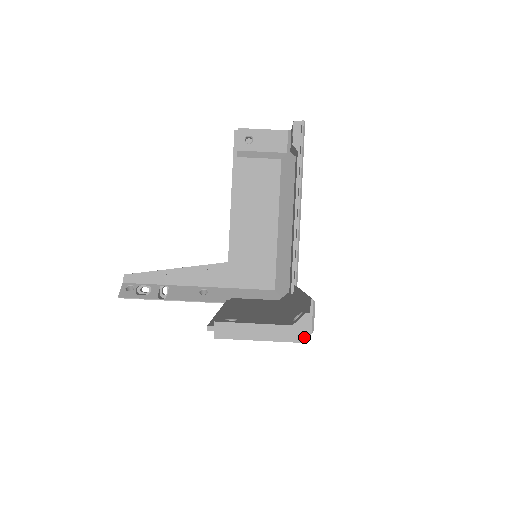
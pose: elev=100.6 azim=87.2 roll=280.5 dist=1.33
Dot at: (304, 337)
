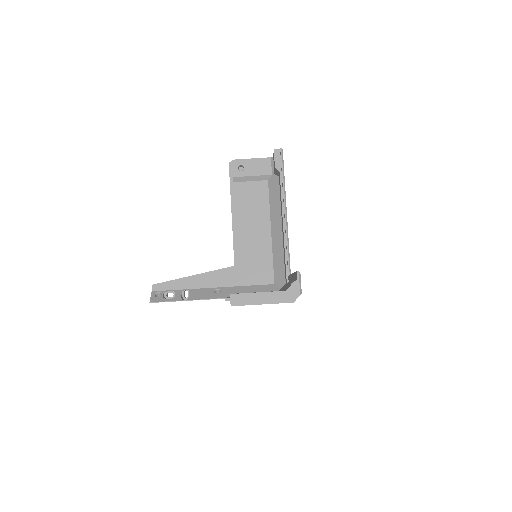
Dot at: (295, 298)
